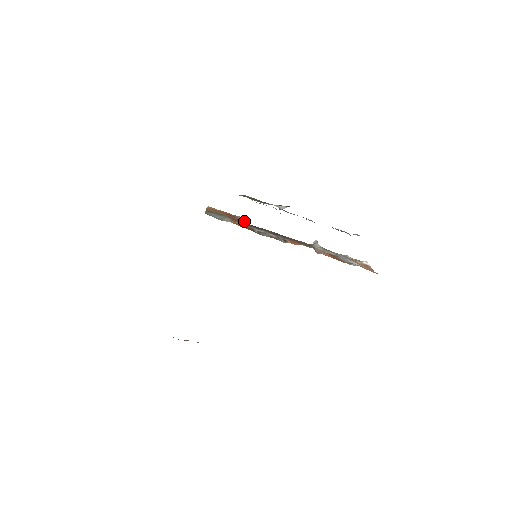
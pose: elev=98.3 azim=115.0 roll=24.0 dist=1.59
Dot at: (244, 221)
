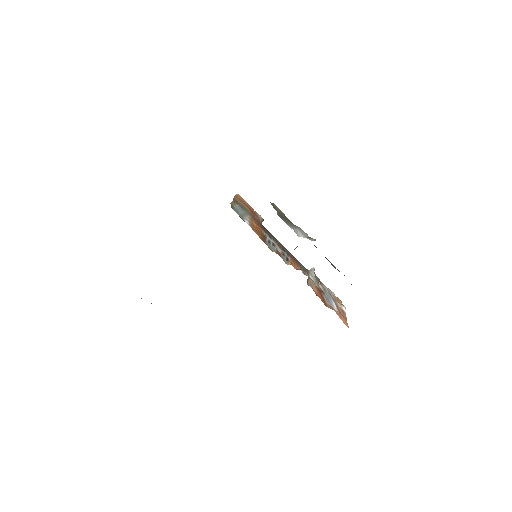
Dot at: (262, 221)
